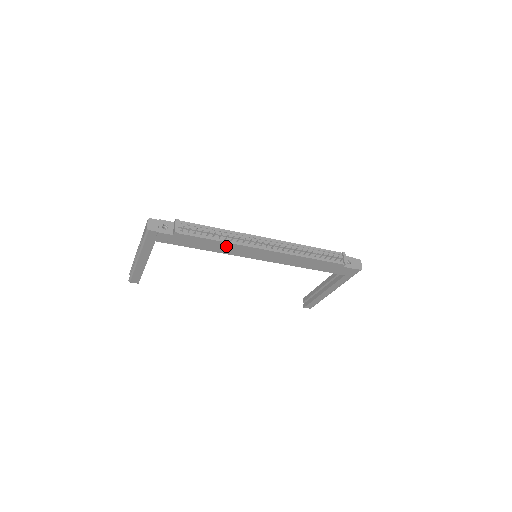
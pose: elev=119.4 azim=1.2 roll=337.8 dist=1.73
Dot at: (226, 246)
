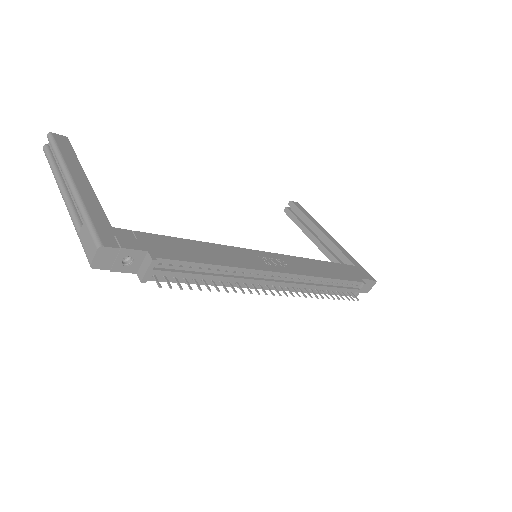
Dot at: occluded
